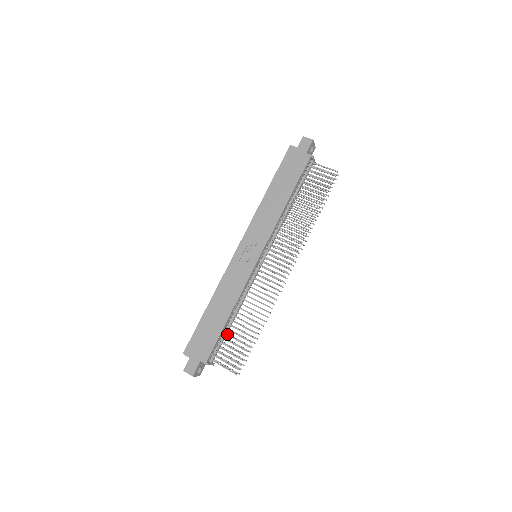
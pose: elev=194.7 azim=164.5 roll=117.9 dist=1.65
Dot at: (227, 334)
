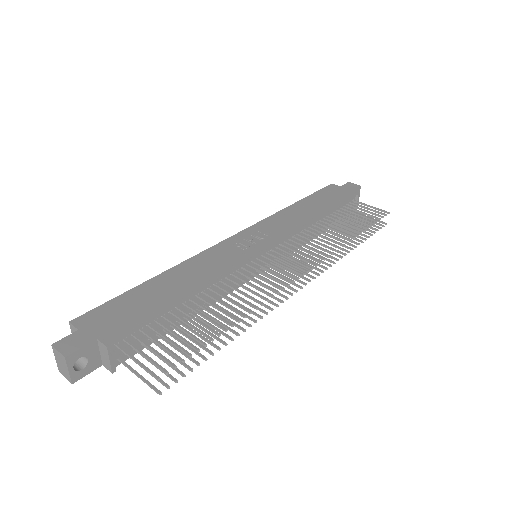
Dot at: occluded
